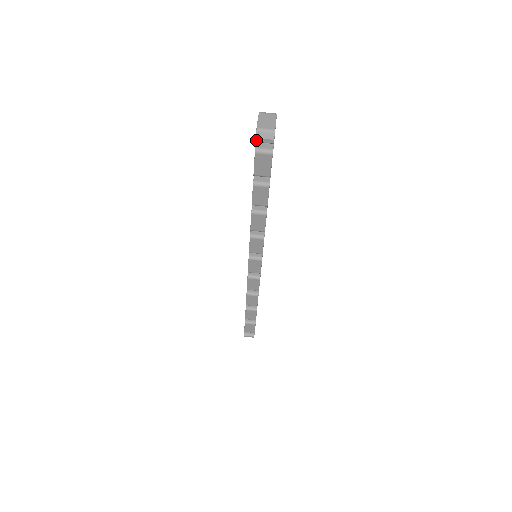
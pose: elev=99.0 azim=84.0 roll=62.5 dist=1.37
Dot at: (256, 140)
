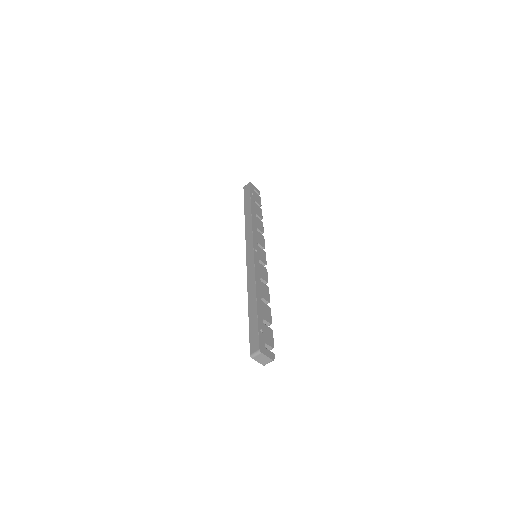
Dot at: occluded
